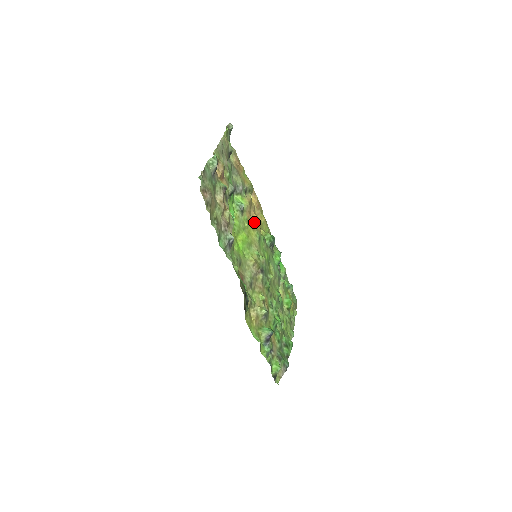
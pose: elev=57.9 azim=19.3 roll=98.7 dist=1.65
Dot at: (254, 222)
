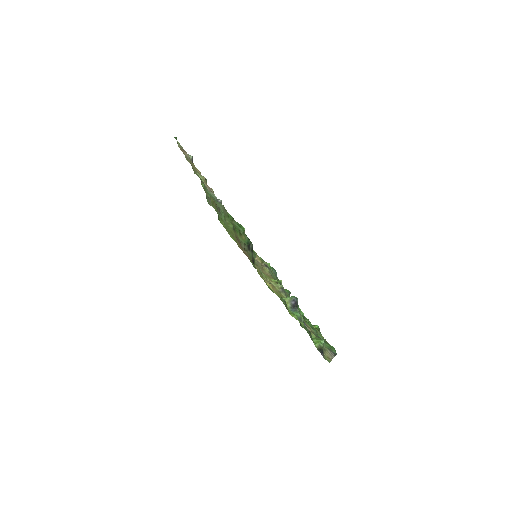
Dot at: occluded
